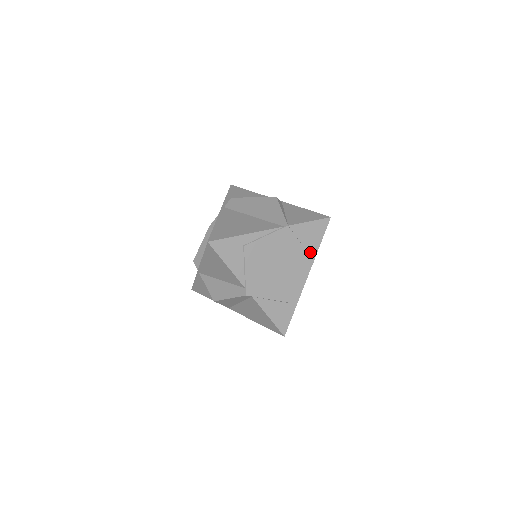
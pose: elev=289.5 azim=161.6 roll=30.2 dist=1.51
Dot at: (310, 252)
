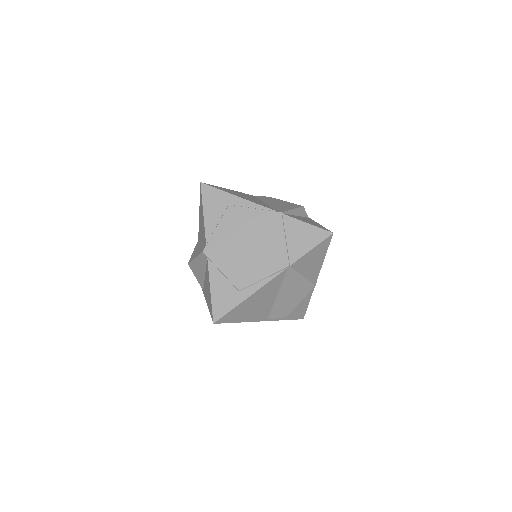
Dot at: (291, 254)
